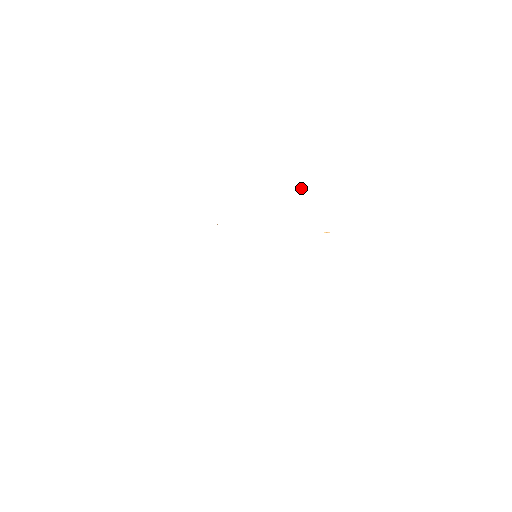
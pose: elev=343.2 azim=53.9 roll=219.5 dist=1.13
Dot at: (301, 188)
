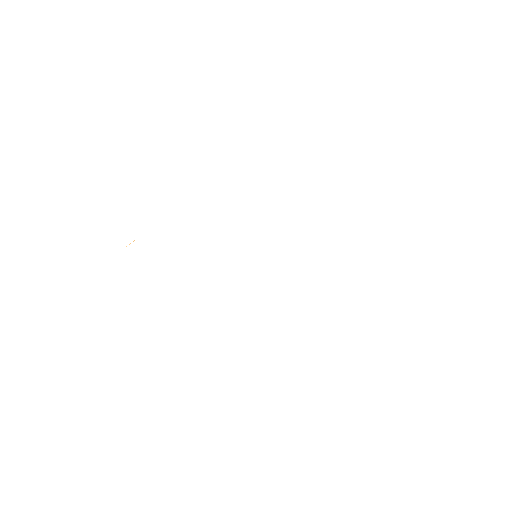
Dot at: occluded
